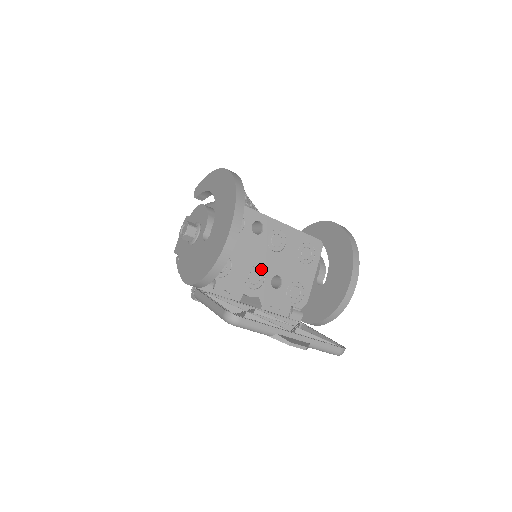
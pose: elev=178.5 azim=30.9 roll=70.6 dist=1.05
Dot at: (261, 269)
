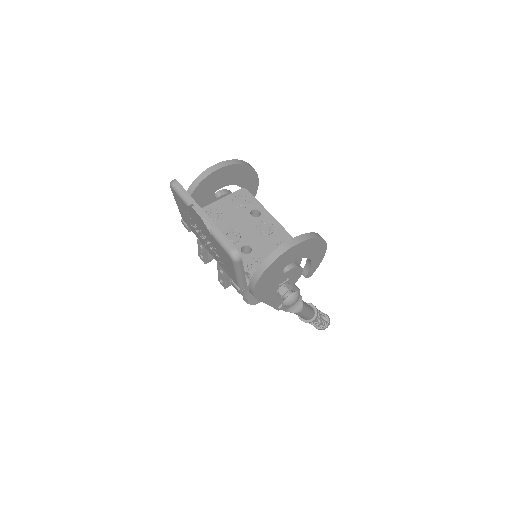
Dot at: (240, 235)
